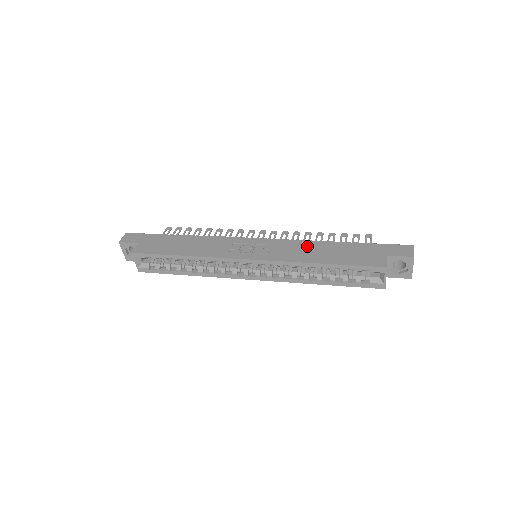
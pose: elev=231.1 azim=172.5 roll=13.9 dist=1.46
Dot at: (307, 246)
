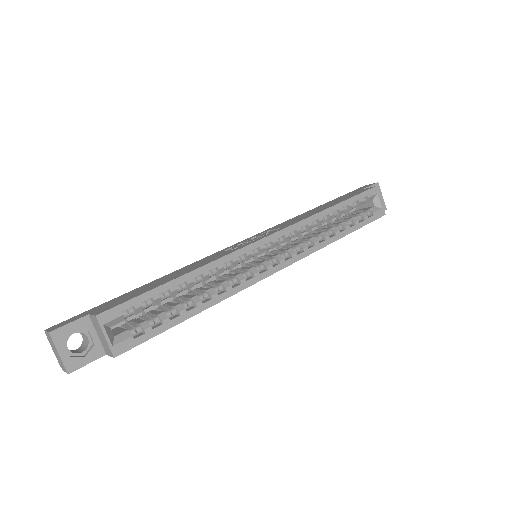
Dot at: (297, 217)
